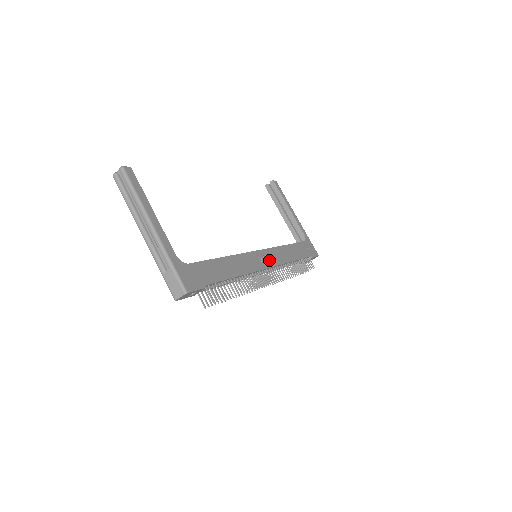
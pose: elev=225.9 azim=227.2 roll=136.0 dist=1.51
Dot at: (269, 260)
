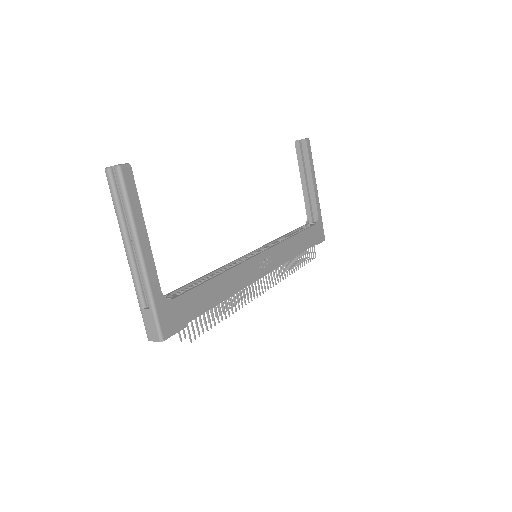
Dot at: (269, 264)
